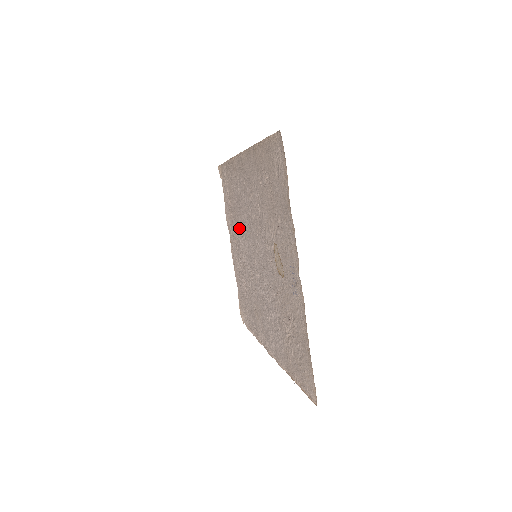
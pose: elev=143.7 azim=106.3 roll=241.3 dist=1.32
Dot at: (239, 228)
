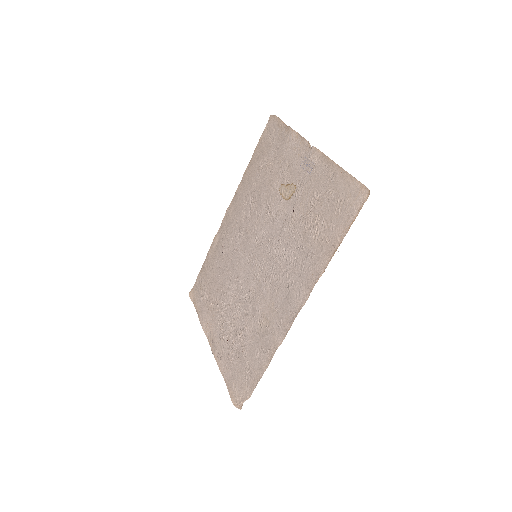
Dot at: (226, 287)
